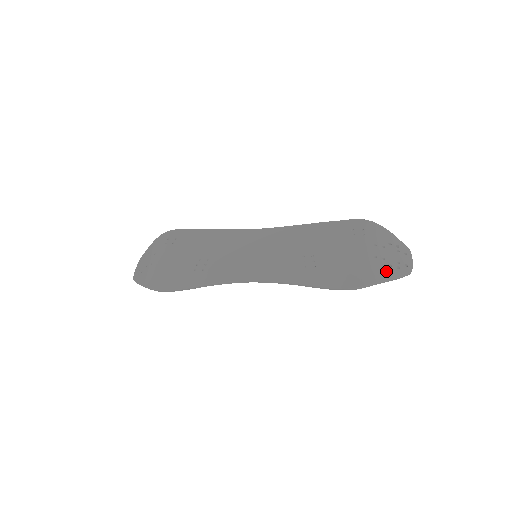
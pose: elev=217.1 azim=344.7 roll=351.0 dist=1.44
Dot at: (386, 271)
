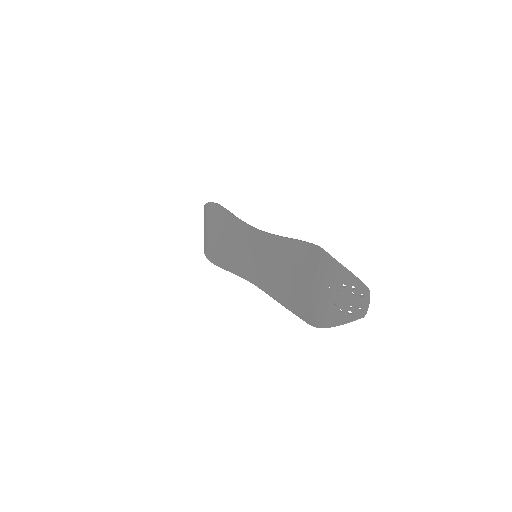
Dot at: (335, 317)
